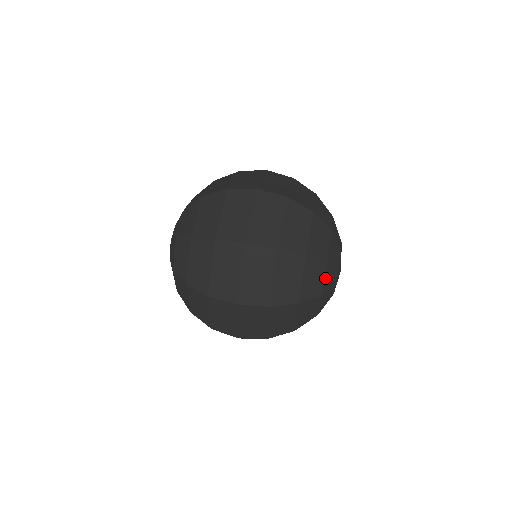
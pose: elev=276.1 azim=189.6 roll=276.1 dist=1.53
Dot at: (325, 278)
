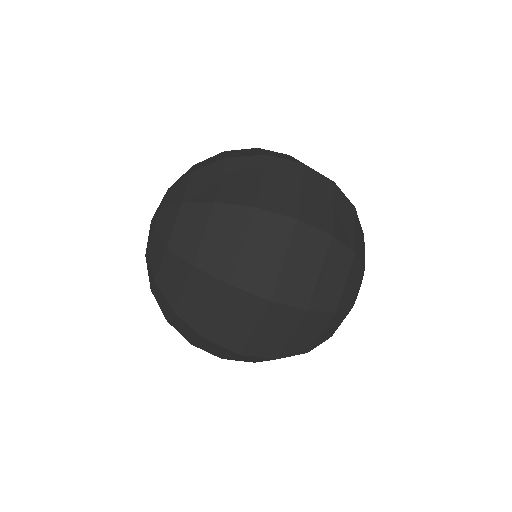
Dot at: (364, 253)
